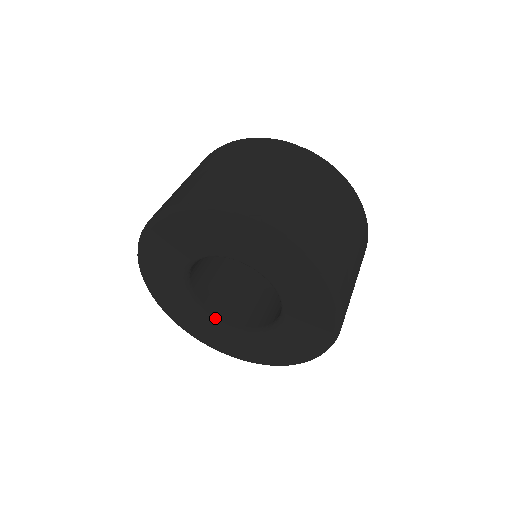
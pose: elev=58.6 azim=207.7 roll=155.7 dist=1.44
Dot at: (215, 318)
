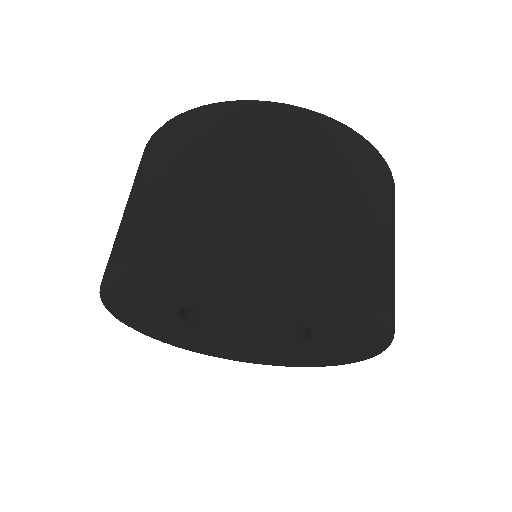
Dot at: (277, 348)
